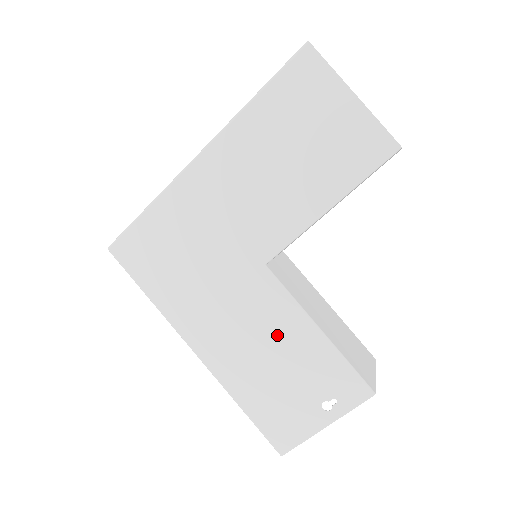
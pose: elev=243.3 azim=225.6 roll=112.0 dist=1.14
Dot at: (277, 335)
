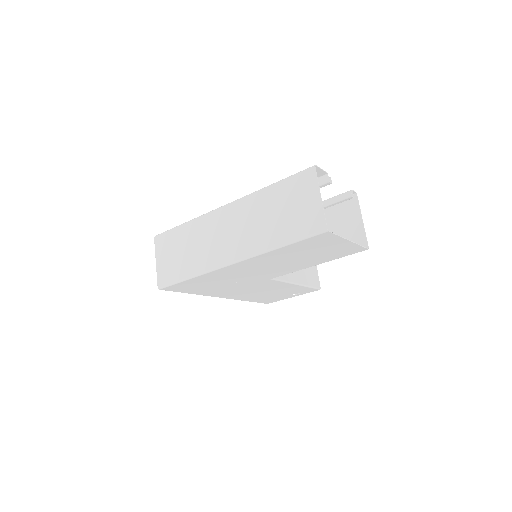
Dot at: (274, 289)
